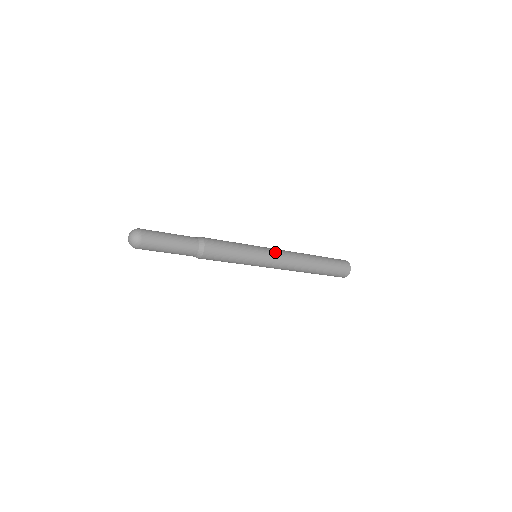
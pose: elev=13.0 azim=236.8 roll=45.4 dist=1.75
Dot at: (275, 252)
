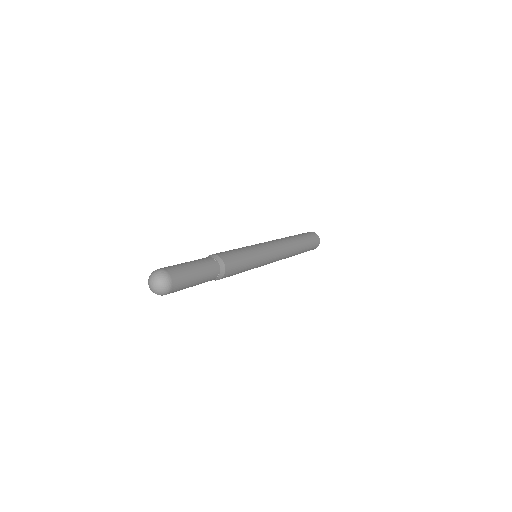
Dot at: (269, 244)
